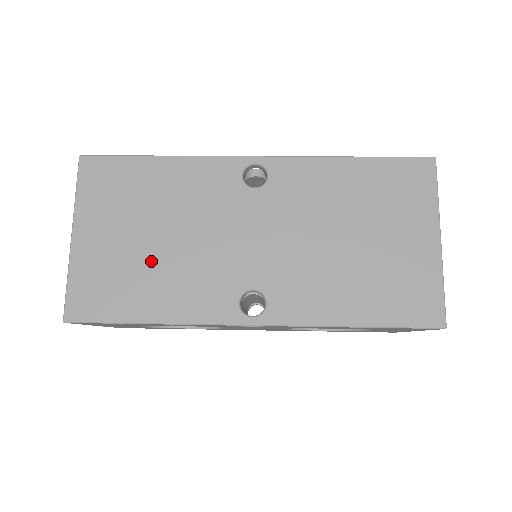
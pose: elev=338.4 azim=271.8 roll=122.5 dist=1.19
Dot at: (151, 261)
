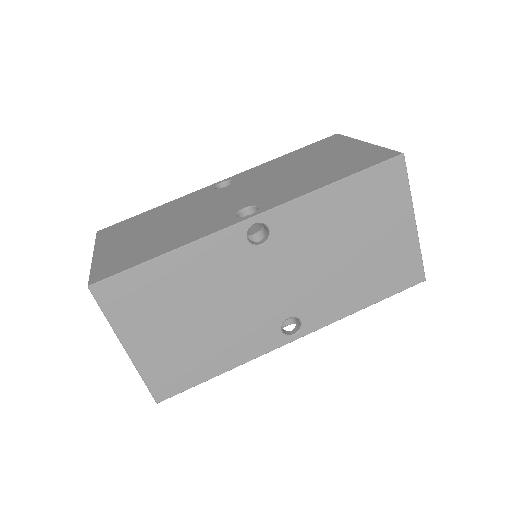
Dot at: (202, 336)
